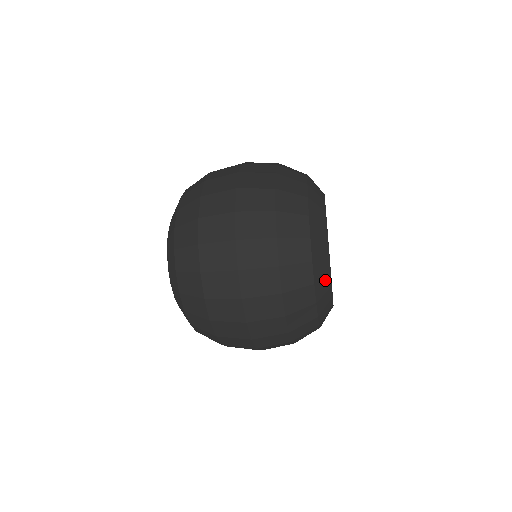
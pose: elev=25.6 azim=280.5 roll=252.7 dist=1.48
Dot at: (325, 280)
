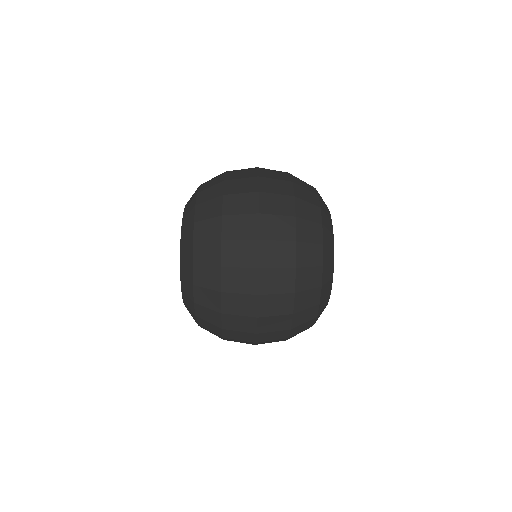
Dot at: (330, 268)
